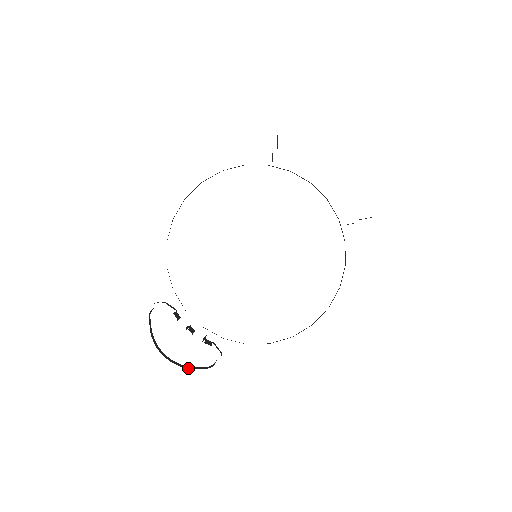
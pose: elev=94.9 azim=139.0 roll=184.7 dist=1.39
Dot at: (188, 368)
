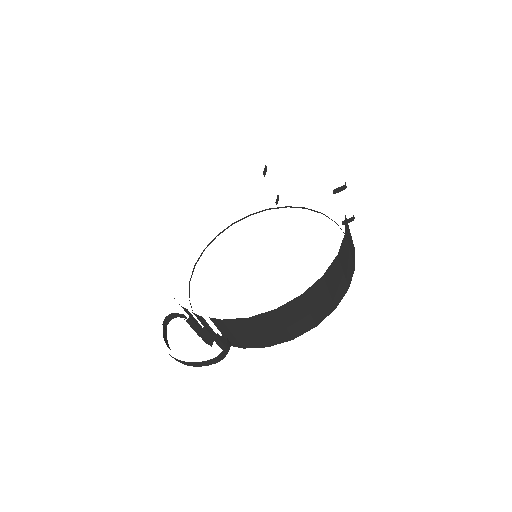
Dot at: occluded
